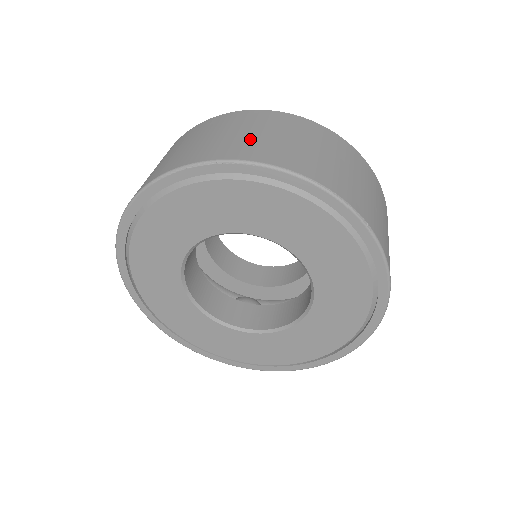
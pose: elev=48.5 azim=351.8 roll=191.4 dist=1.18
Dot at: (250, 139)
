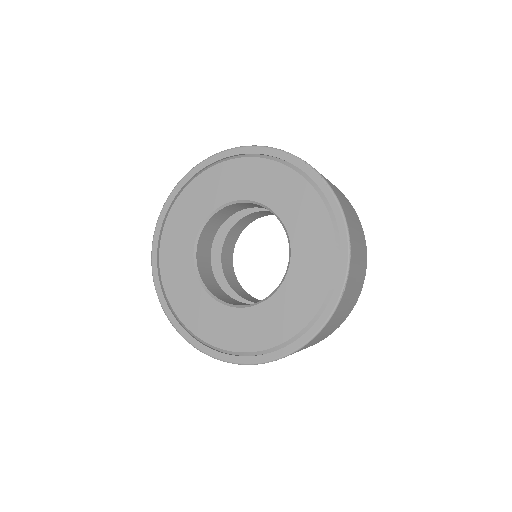
Dot at: occluded
